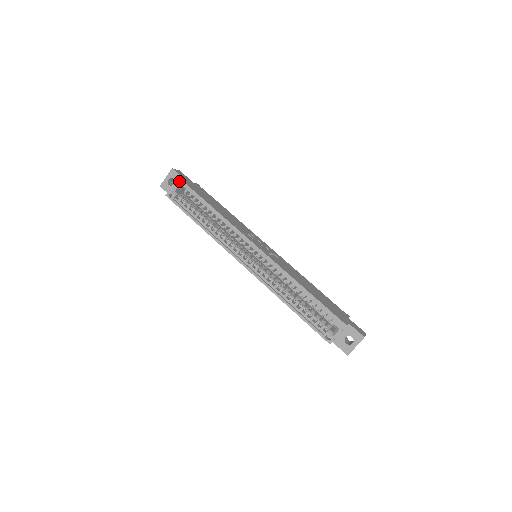
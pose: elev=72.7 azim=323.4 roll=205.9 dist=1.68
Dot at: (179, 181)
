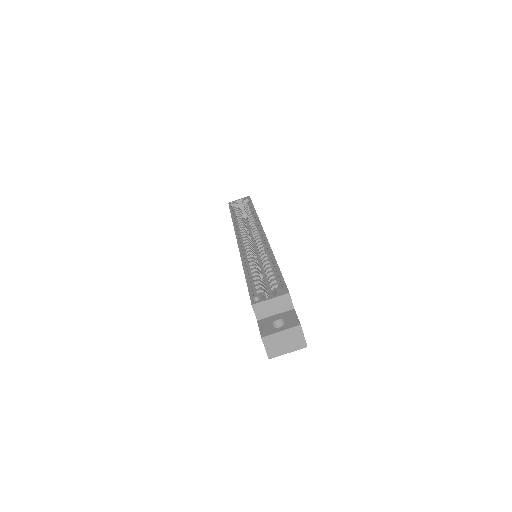
Dot at: (247, 197)
